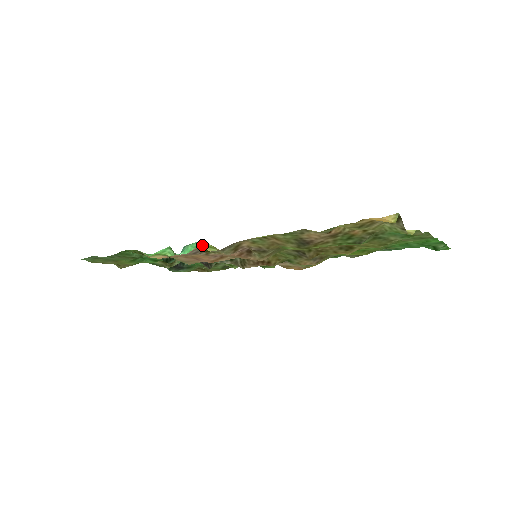
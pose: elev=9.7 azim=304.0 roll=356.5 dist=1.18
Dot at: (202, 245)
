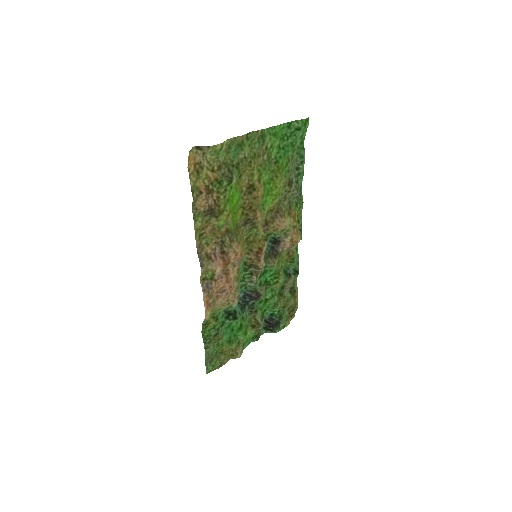
Dot at: occluded
